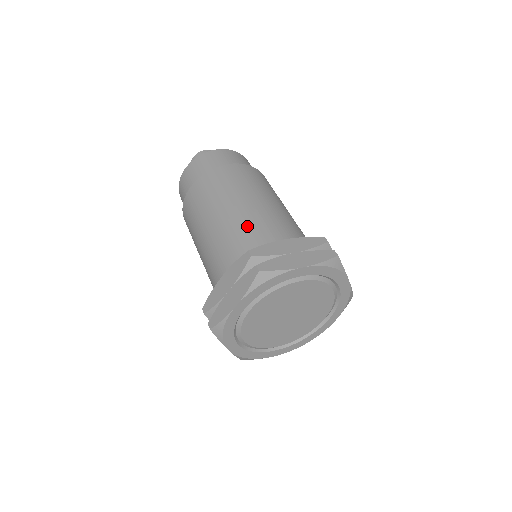
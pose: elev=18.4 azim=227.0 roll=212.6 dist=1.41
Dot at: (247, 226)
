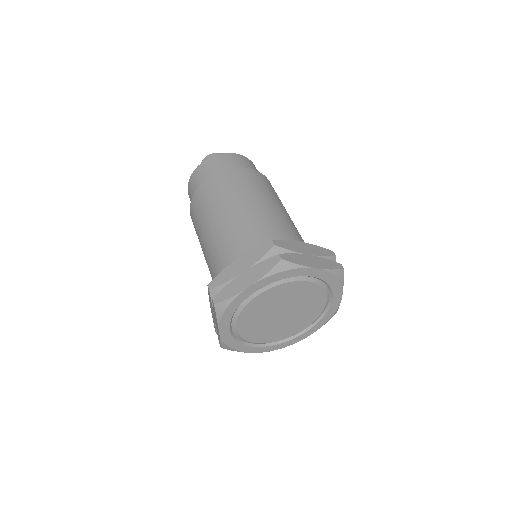
Dot at: (265, 223)
